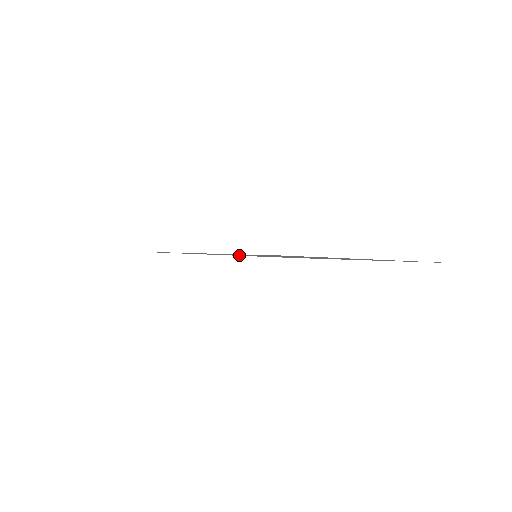
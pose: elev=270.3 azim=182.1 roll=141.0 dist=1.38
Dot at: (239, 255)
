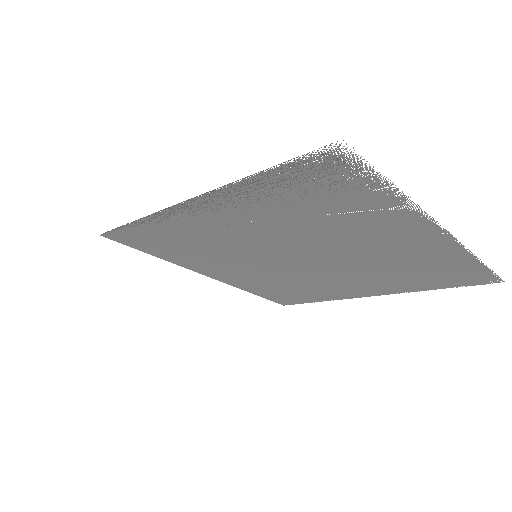
Dot at: (232, 260)
